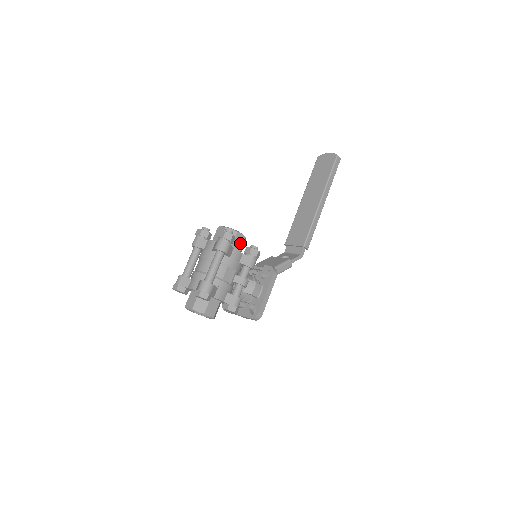
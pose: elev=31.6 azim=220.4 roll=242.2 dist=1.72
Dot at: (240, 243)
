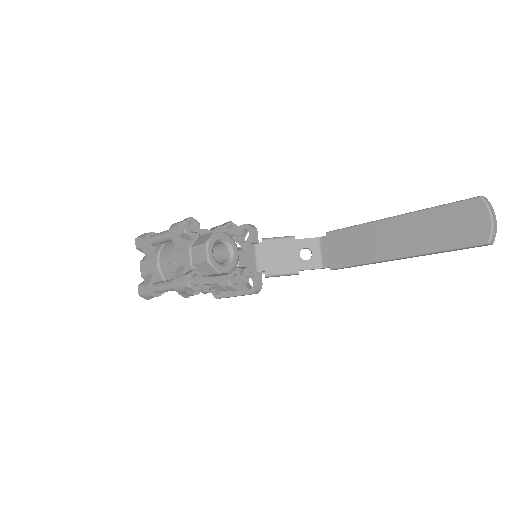
Dot at: (219, 274)
